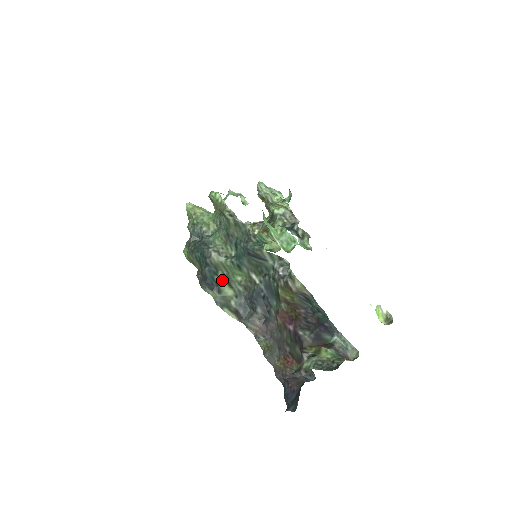
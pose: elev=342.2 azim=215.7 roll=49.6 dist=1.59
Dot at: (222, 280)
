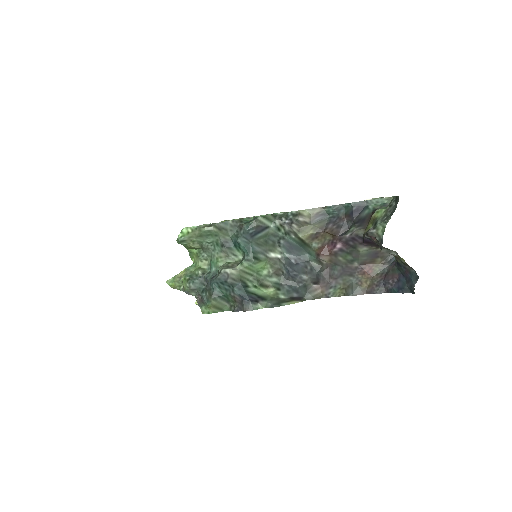
Dot at: (255, 288)
